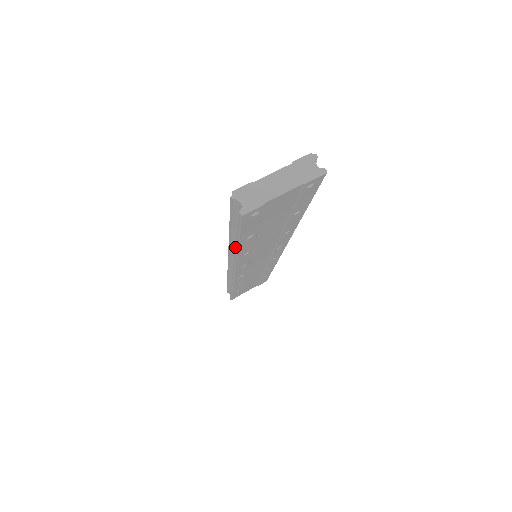
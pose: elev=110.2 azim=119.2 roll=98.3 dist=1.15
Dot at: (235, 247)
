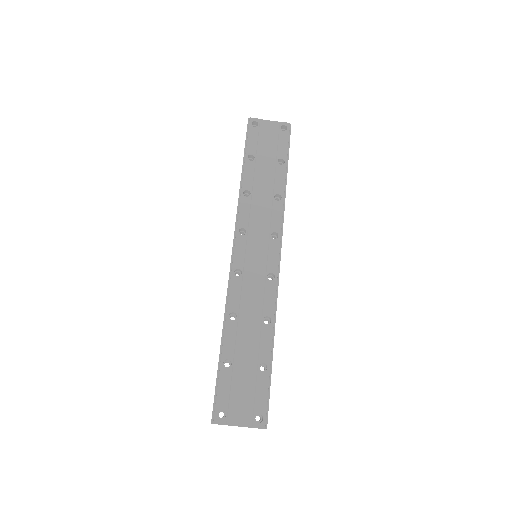
Dot at: occluded
